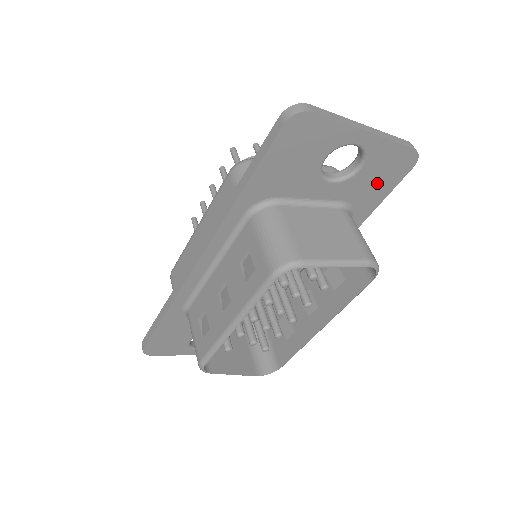
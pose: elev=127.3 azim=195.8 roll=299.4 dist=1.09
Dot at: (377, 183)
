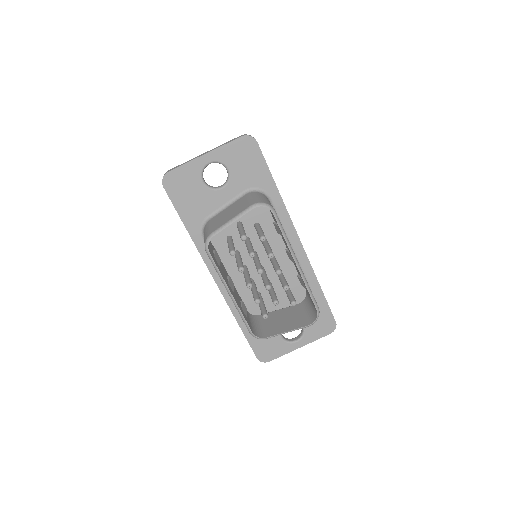
Dot at: (250, 166)
